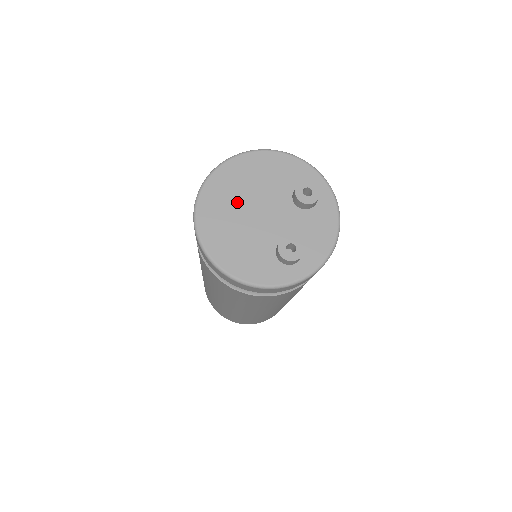
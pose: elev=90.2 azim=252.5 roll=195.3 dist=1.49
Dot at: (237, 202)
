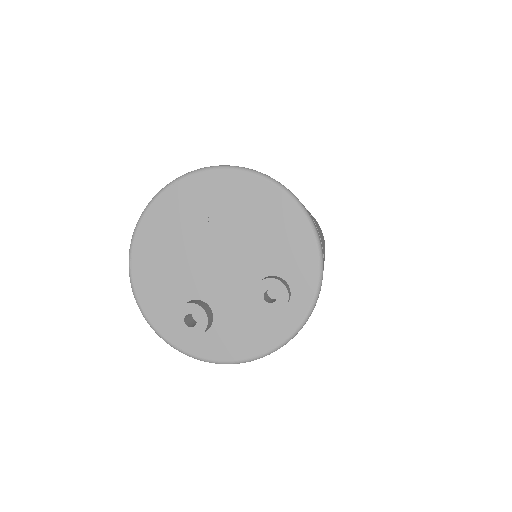
Dot at: (212, 221)
